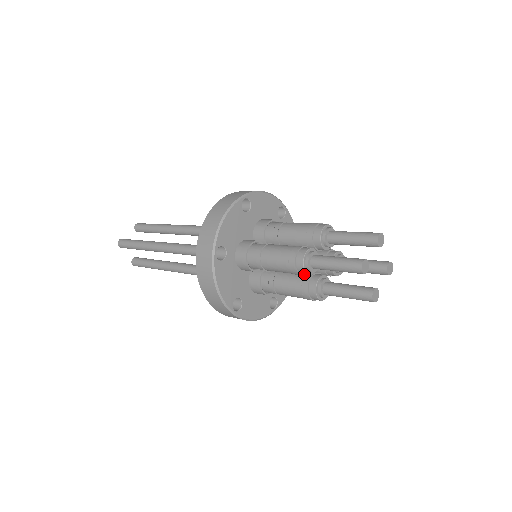
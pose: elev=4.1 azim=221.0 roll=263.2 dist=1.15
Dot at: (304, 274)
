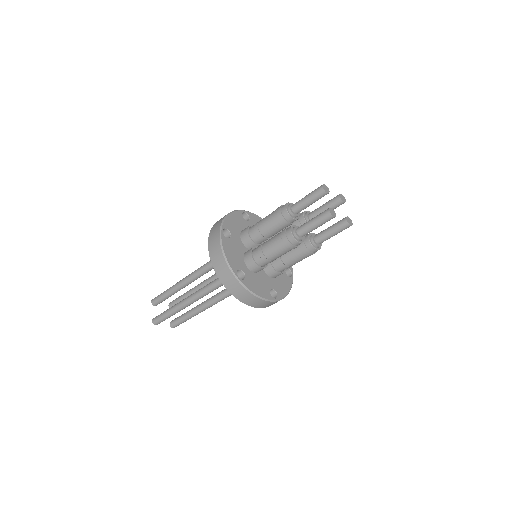
Dot at: (299, 244)
